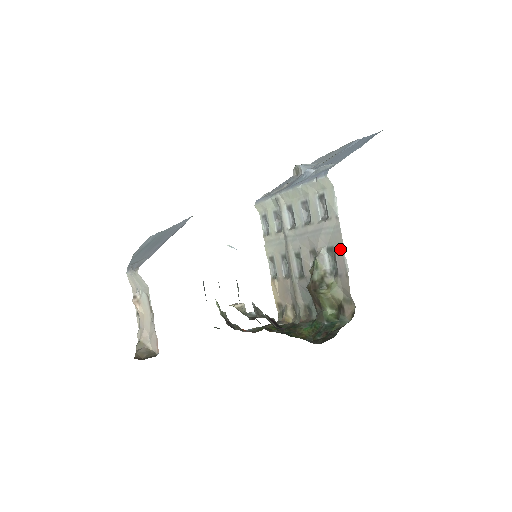
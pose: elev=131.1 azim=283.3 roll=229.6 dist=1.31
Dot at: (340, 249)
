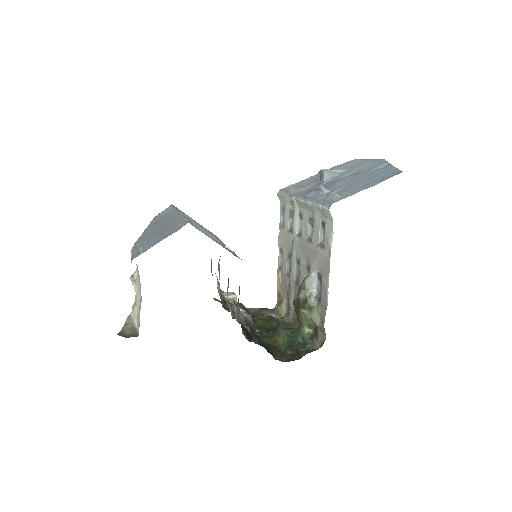
Dot at: (326, 282)
